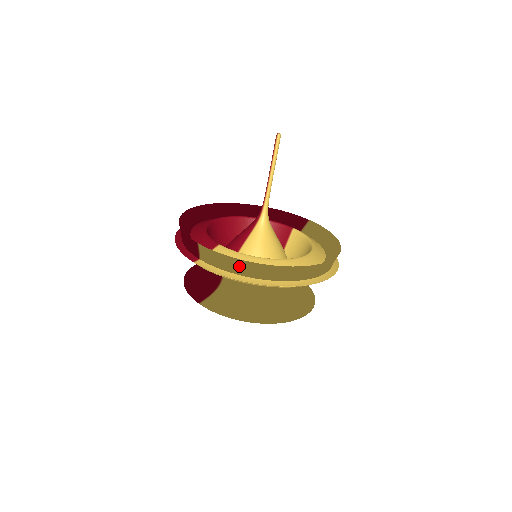
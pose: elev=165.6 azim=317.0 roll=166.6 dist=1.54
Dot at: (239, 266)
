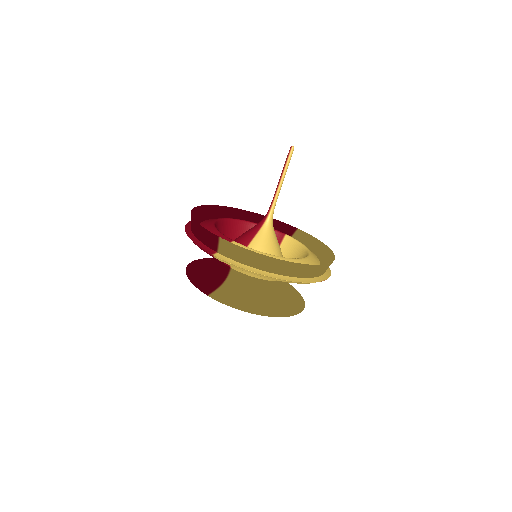
Dot at: (258, 260)
